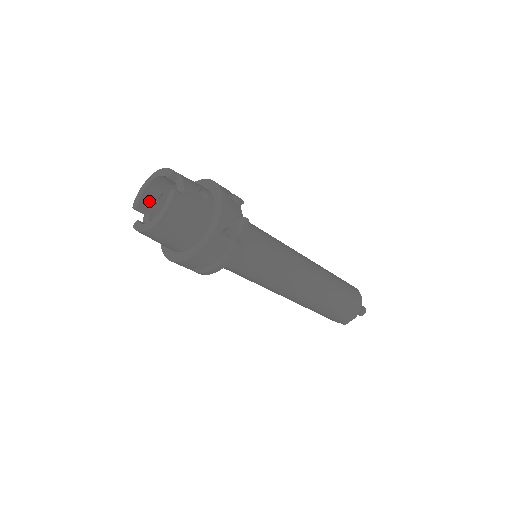
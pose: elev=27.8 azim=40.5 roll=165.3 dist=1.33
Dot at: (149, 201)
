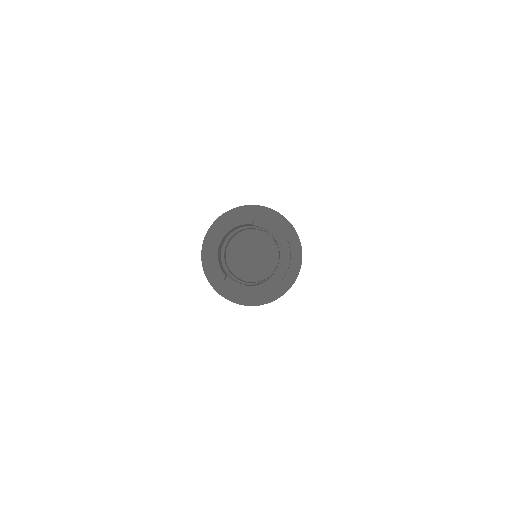
Dot at: (220, 264)
